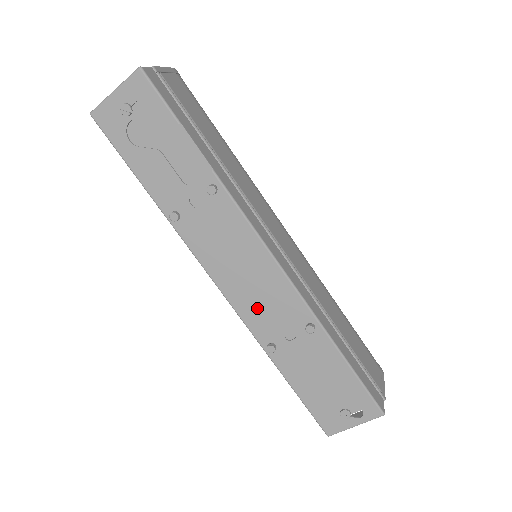
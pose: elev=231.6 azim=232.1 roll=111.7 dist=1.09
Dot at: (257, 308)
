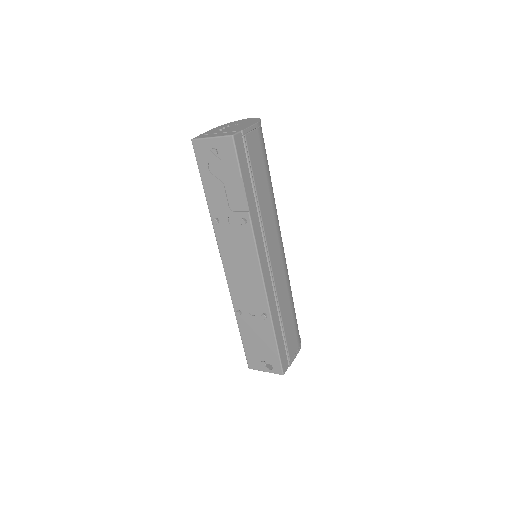
Dot at: (240, 290)
